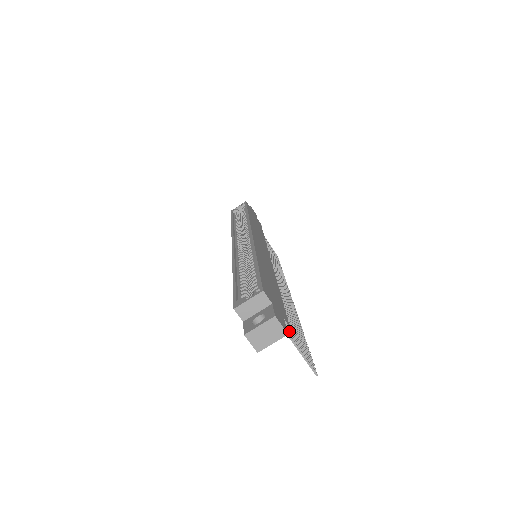
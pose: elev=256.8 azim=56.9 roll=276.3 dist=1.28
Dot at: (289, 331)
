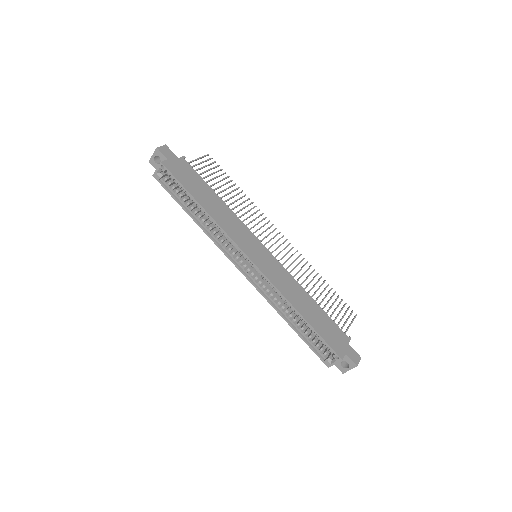
Dot at: (350, 339)
